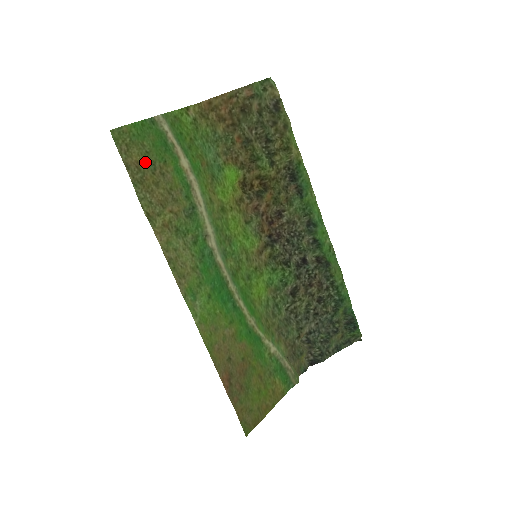
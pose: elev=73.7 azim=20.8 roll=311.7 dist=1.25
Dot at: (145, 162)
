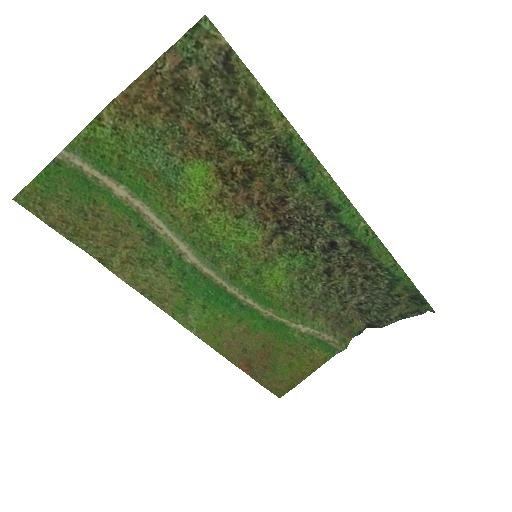
Dot at: (70, 212)
